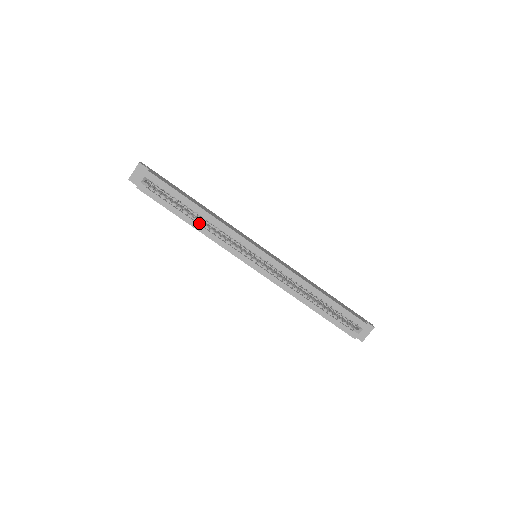
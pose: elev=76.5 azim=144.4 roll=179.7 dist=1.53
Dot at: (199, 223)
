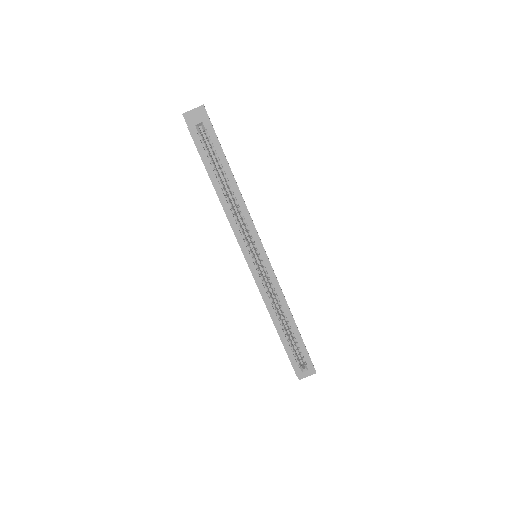
Dot at: (226, 197)
